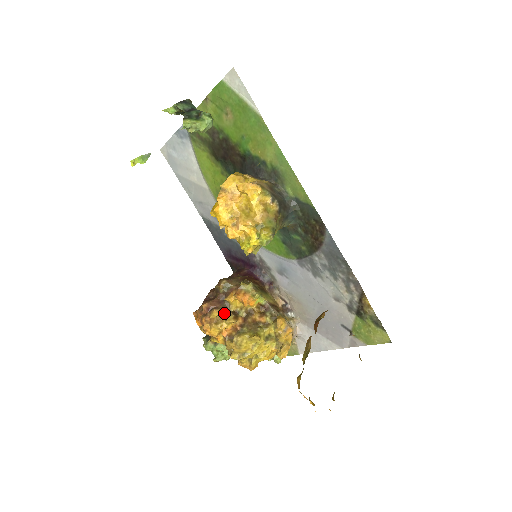
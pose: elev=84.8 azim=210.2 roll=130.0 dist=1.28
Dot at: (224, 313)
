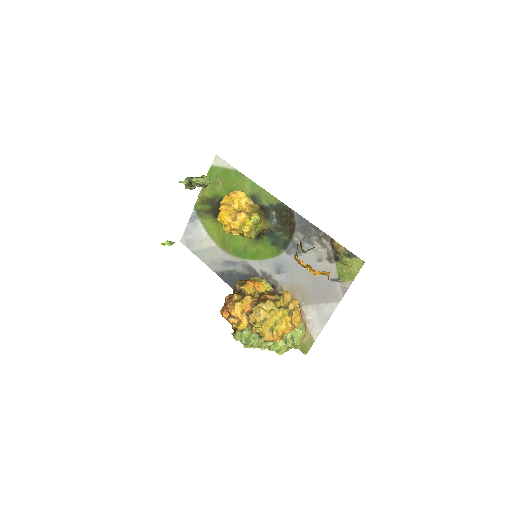
Dot at: (242, 296)
